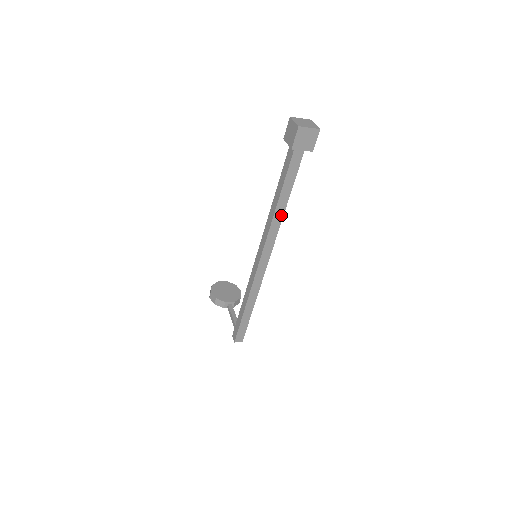
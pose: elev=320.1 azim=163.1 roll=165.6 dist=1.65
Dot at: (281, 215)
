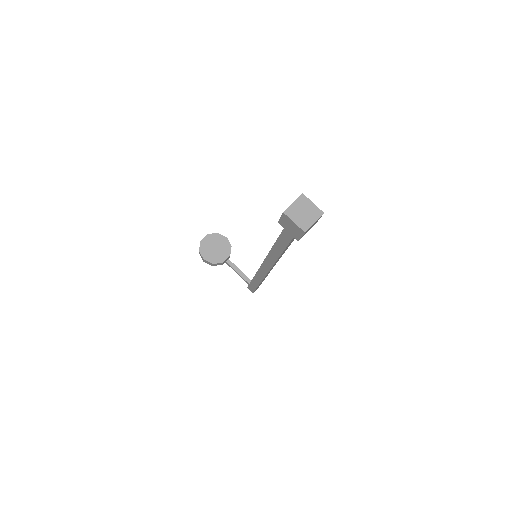
Dot at: occluded
